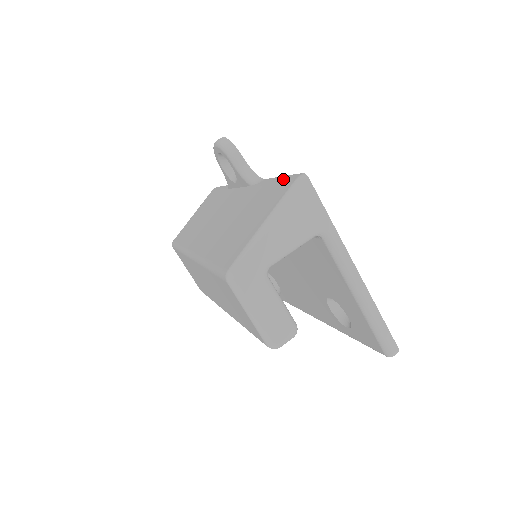
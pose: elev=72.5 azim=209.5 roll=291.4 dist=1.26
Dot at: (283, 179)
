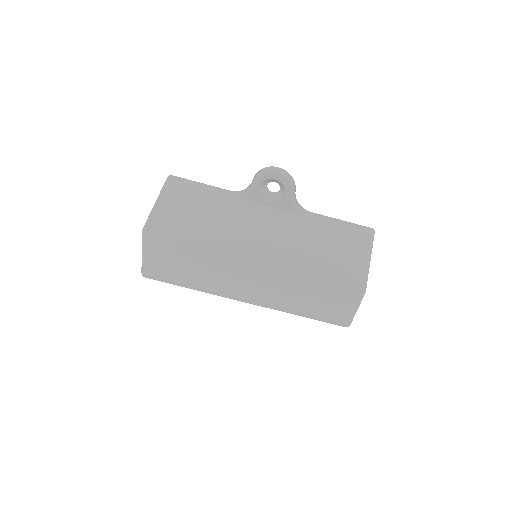
Dot at: (351, 225)
